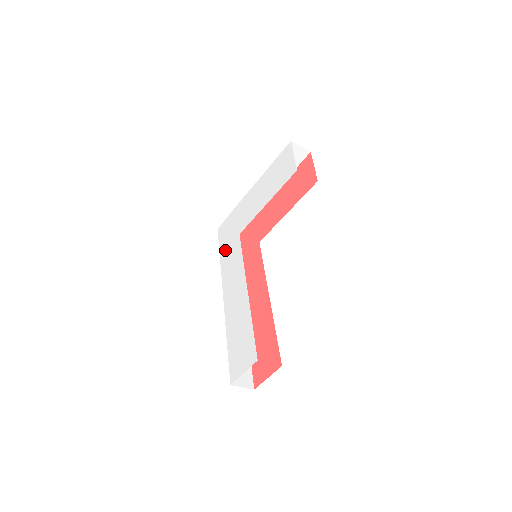
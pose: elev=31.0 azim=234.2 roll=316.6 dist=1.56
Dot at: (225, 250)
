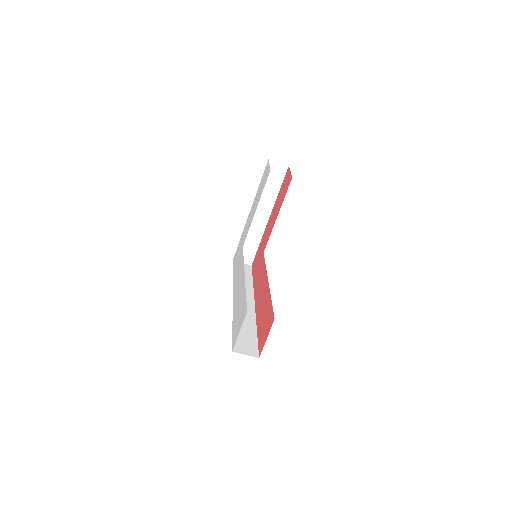
Dot at: (235, 267)
